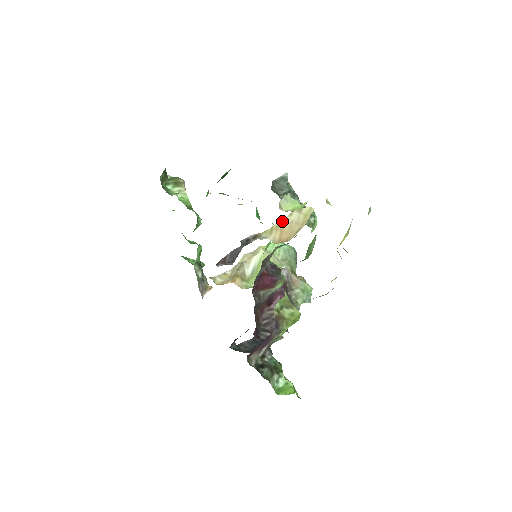
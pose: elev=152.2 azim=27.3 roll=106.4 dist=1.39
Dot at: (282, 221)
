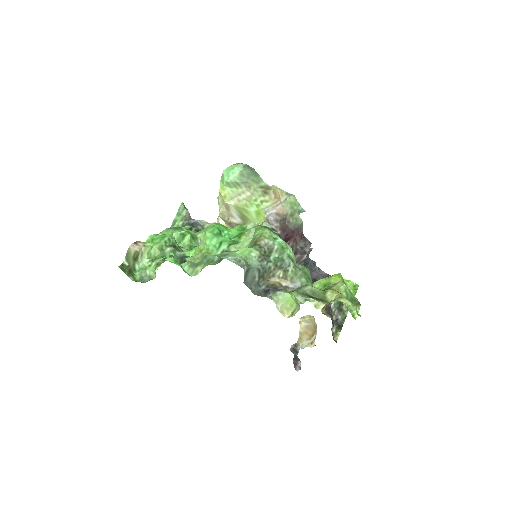
Dot at: (300, 330)
